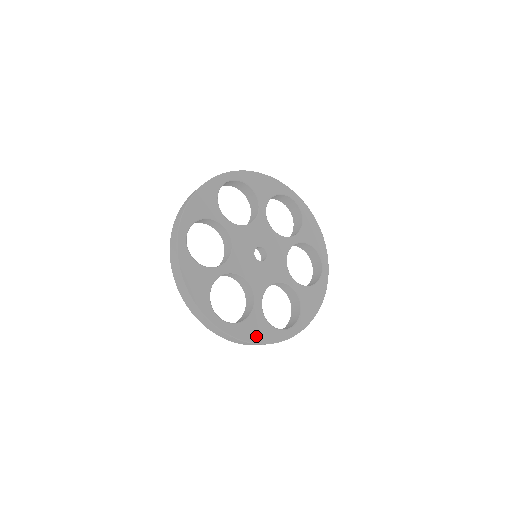
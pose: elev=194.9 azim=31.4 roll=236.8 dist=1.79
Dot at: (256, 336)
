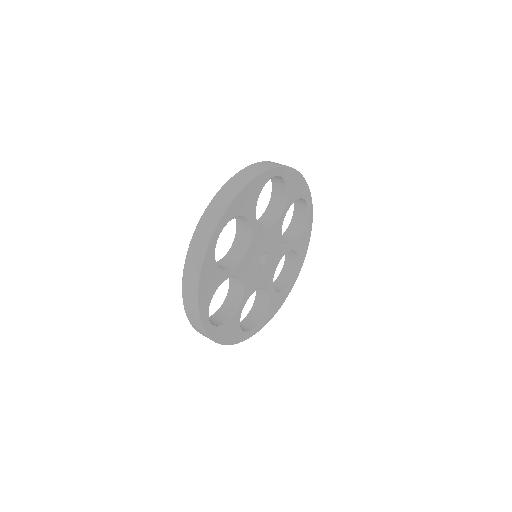
Dot at: (227, 338)
